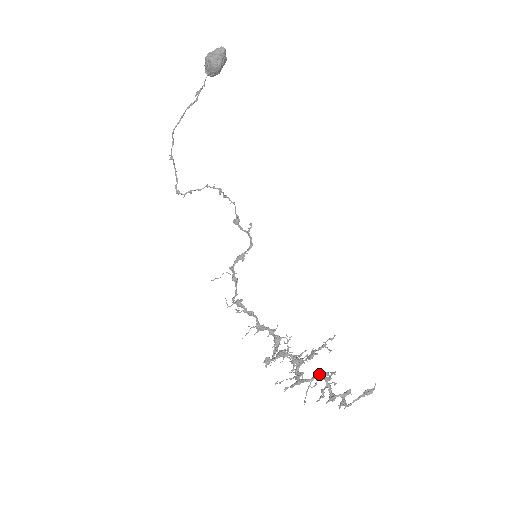
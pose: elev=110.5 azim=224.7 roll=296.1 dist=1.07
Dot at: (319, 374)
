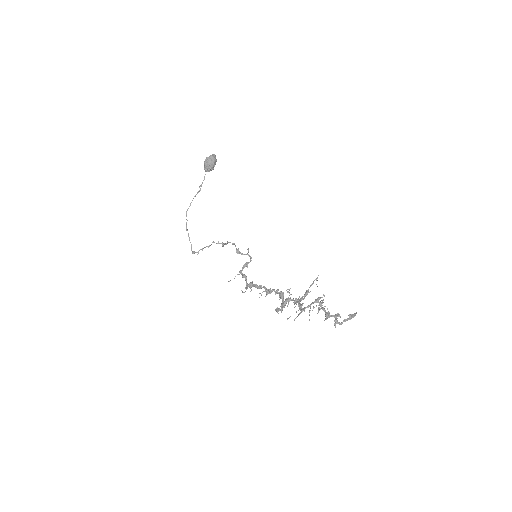
Dot at: (314, 301)
